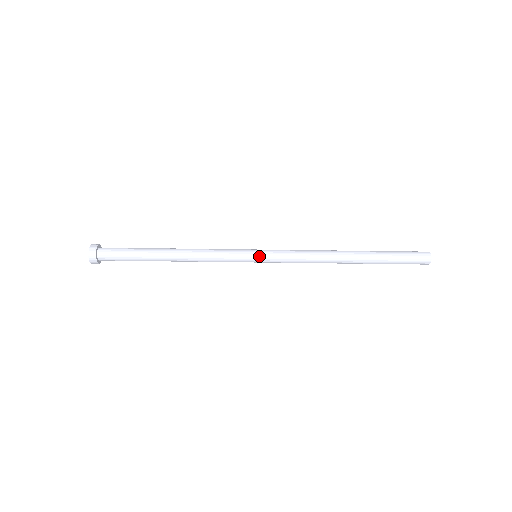
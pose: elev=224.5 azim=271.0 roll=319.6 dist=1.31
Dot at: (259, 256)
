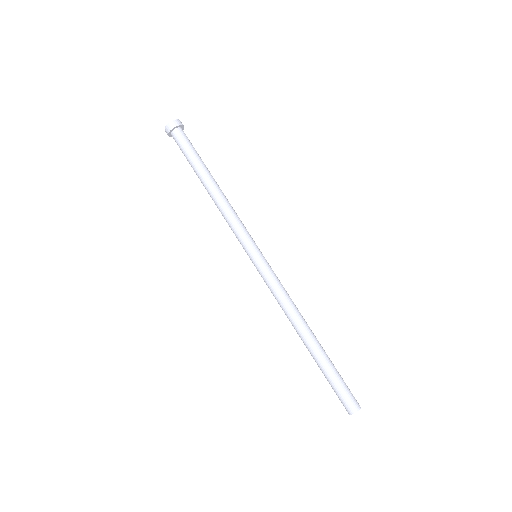
Dot at: occluded
